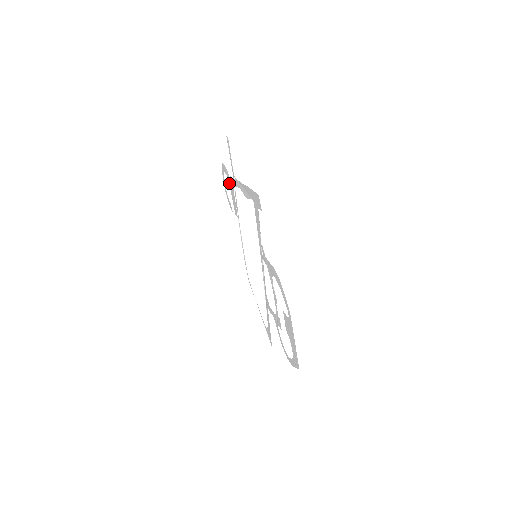
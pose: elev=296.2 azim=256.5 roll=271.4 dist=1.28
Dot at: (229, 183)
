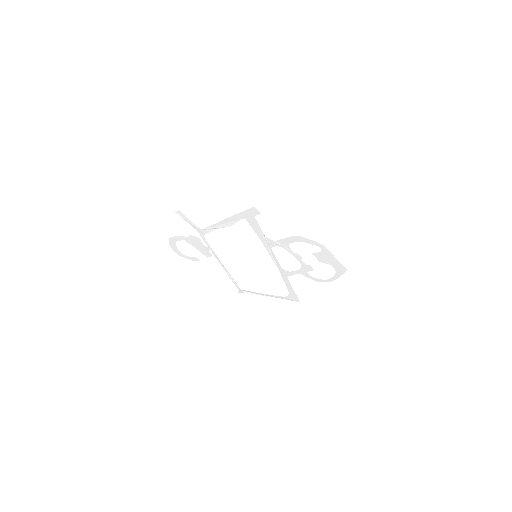
Dot at: (189, 243)
